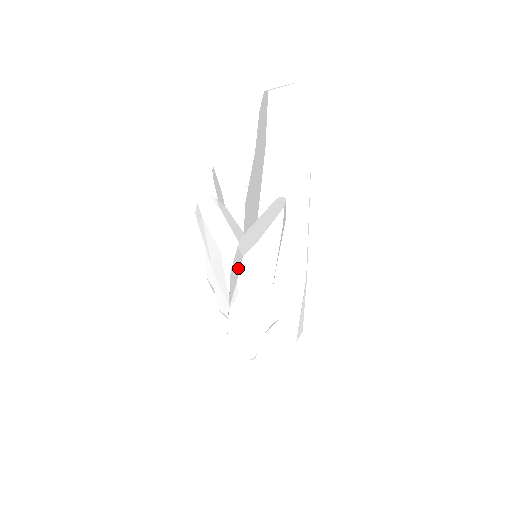
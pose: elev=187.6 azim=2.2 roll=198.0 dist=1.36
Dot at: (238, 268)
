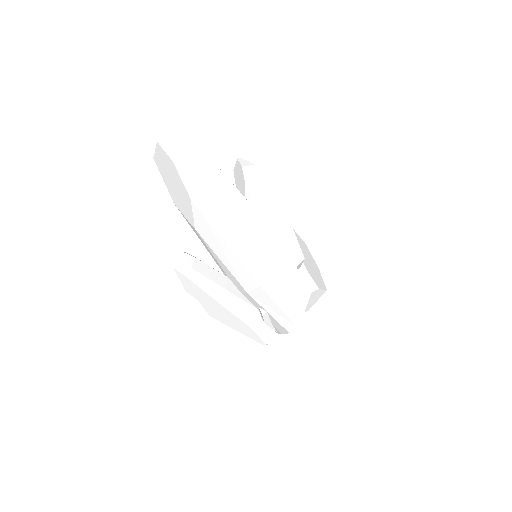
Dot at: occluded
